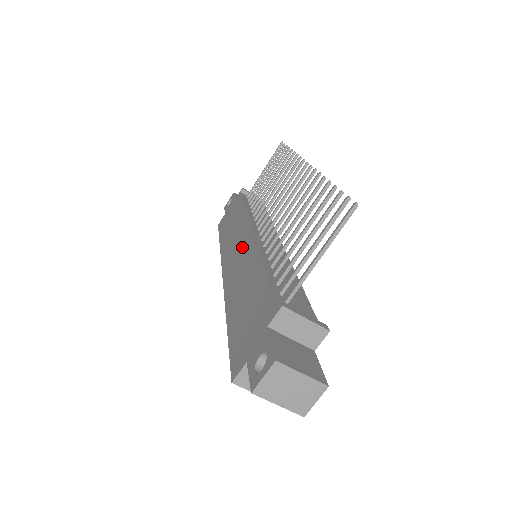
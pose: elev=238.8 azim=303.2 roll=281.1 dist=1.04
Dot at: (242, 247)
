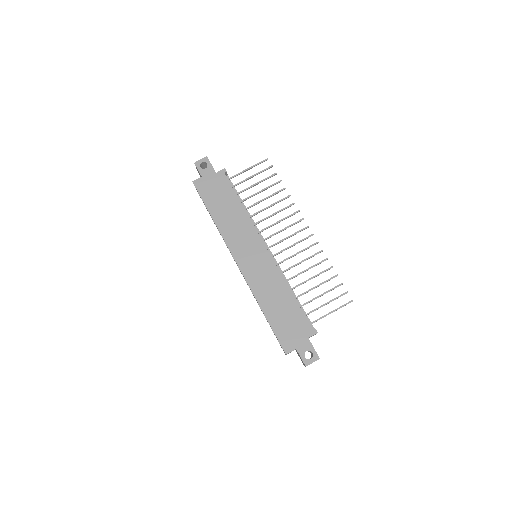
Dot at: (257, 255)
